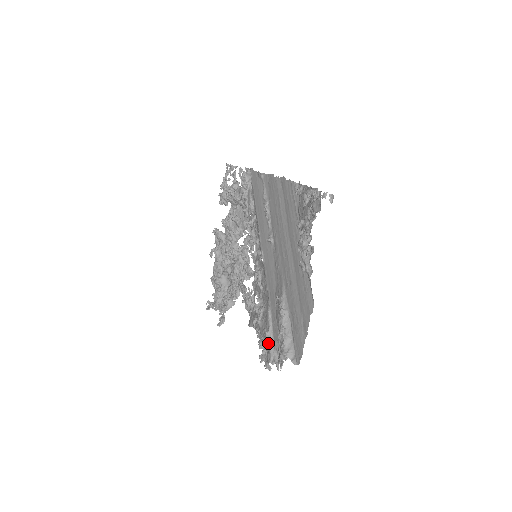
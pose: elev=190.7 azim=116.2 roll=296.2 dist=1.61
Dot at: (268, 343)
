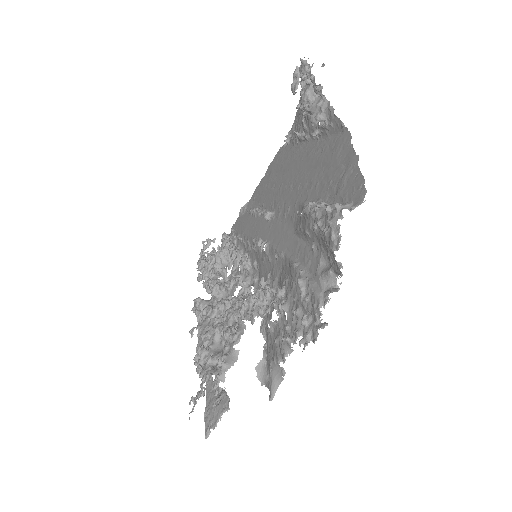
Dot at: (306, 293)
